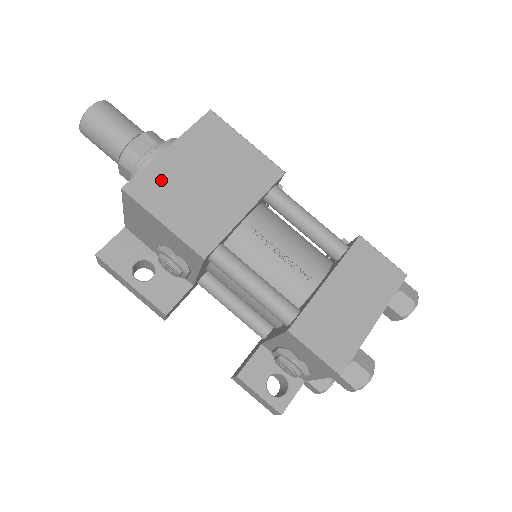
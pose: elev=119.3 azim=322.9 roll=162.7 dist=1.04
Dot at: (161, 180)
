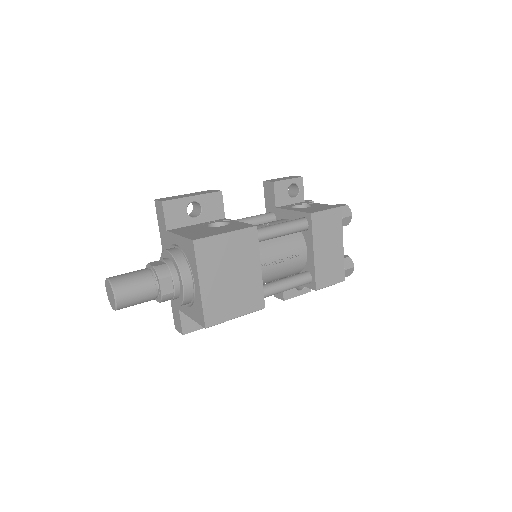
Dot at: (215, 304)
